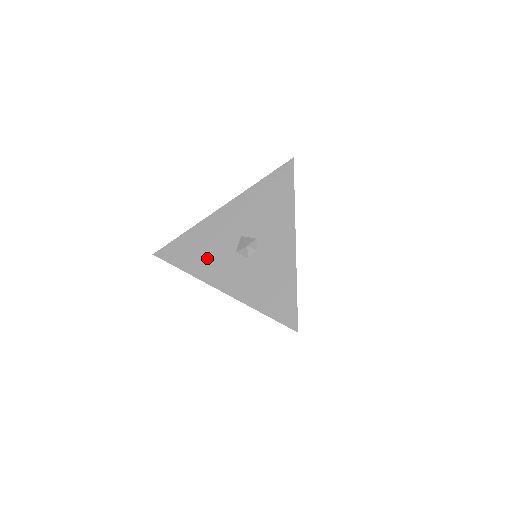
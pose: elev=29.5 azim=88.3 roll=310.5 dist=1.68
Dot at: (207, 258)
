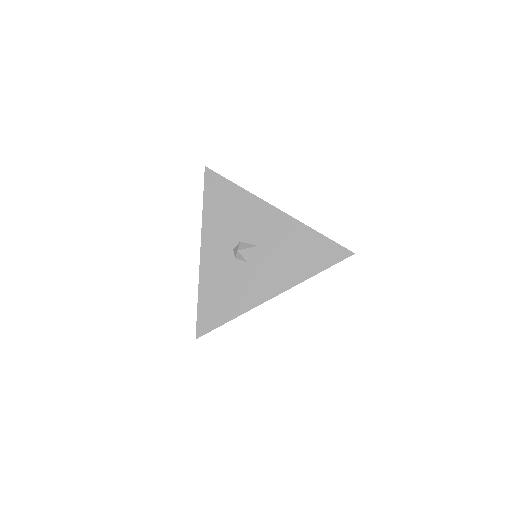
Dot at: occluded
